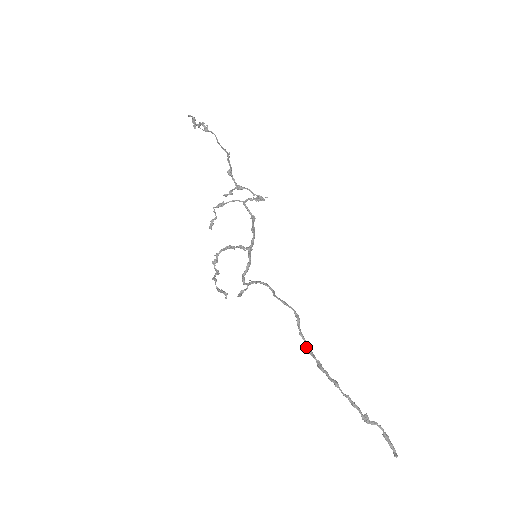
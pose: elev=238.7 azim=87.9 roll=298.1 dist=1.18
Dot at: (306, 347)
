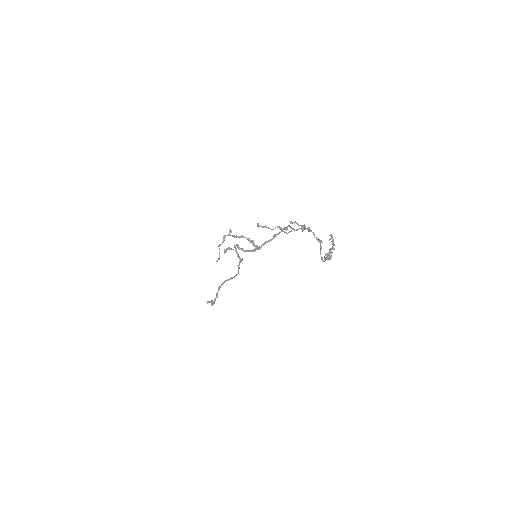
Dot at: occluded
